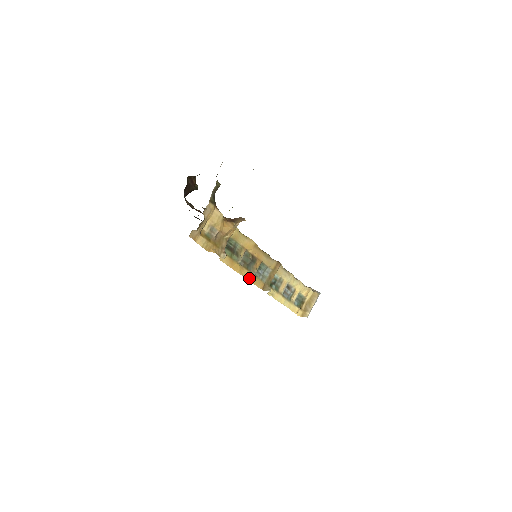
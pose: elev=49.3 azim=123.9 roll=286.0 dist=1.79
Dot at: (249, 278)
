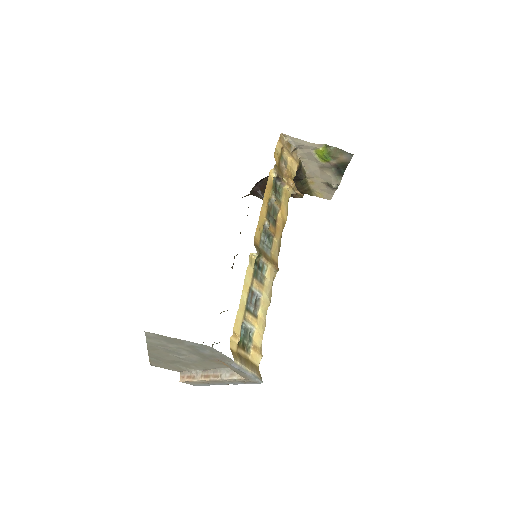
Dot at: (261, 216)
